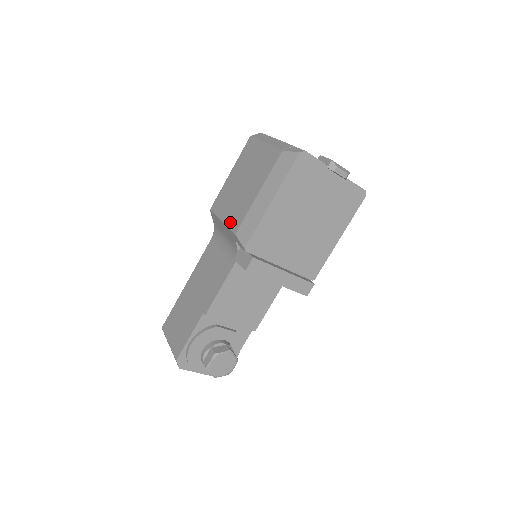
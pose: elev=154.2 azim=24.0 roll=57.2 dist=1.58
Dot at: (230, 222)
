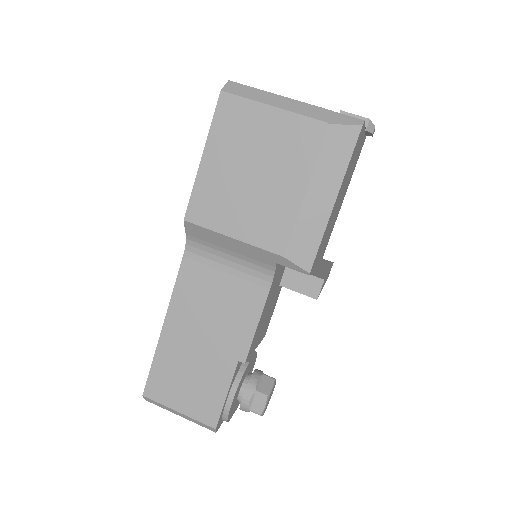
Dot at: (259, 239)
